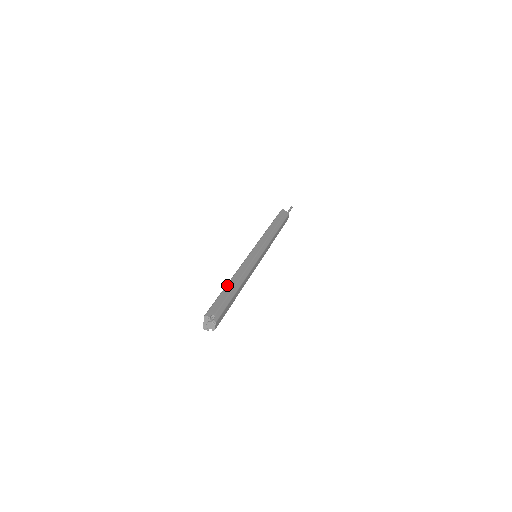
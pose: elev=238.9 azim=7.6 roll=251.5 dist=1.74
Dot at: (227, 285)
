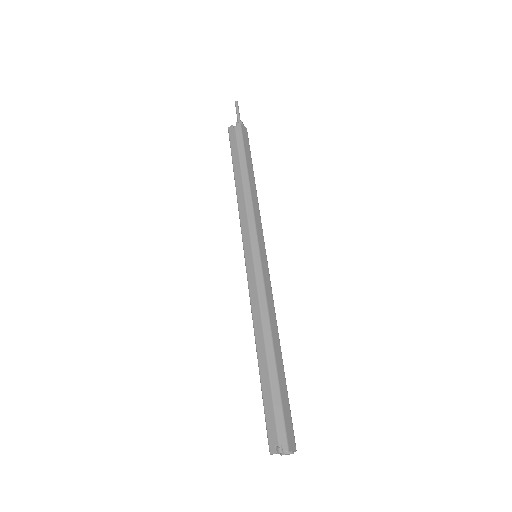
Dot at: (258, 366)
